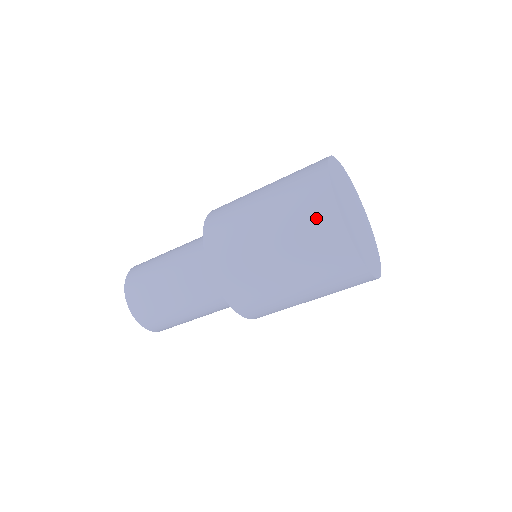
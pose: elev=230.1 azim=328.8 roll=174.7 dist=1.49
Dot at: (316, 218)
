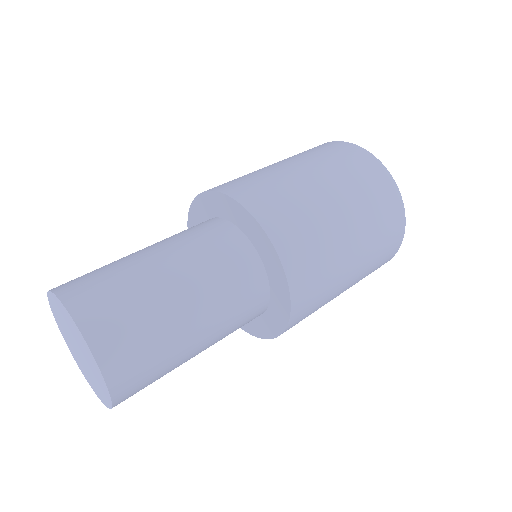
Dot at: (391, 240)
